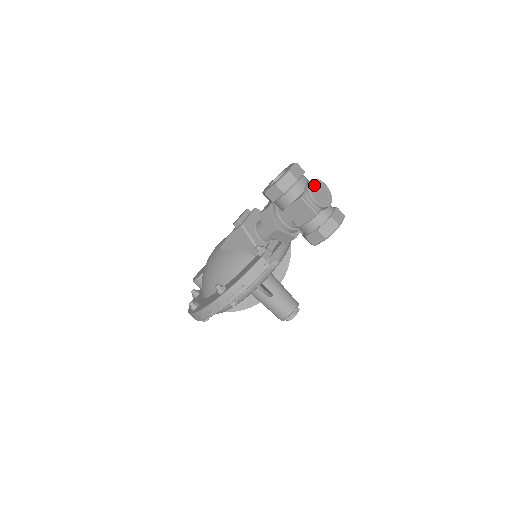
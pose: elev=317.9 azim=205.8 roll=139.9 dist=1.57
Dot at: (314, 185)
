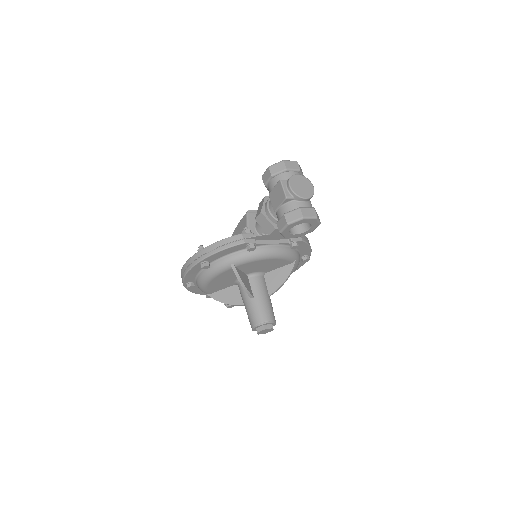
Dot at: (299, 178)
